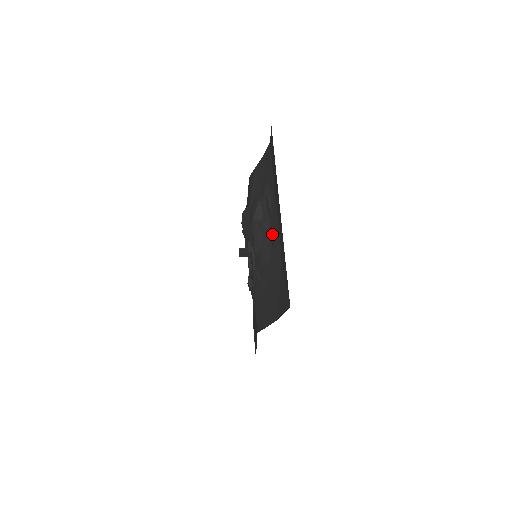
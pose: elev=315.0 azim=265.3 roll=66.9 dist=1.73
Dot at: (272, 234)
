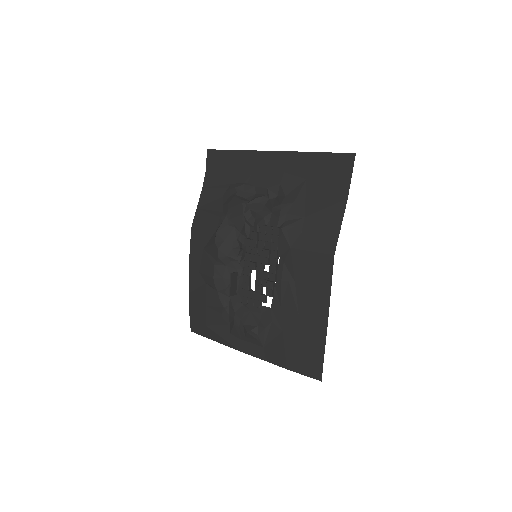
Dot at: (275, 185)
